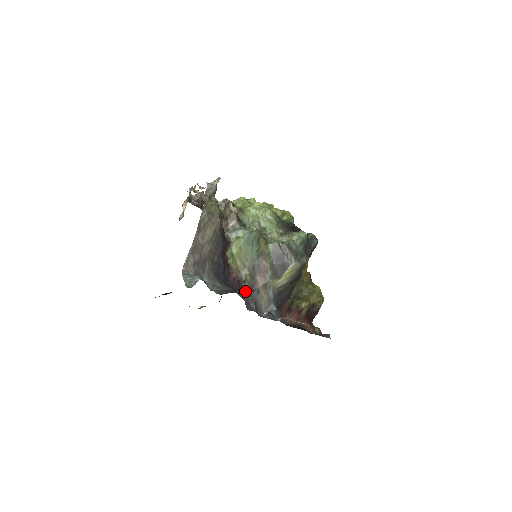
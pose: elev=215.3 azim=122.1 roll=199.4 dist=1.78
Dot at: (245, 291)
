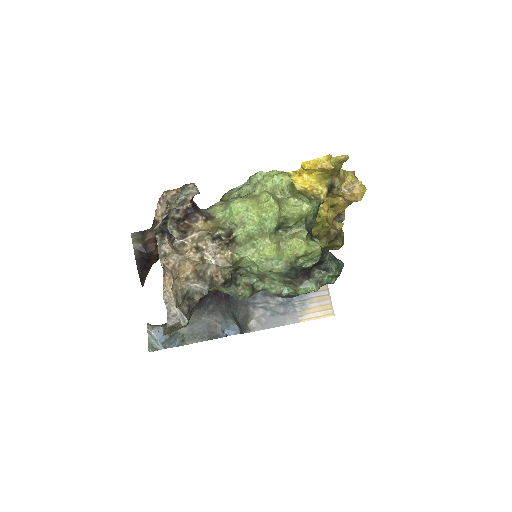
Dot at: occluded
